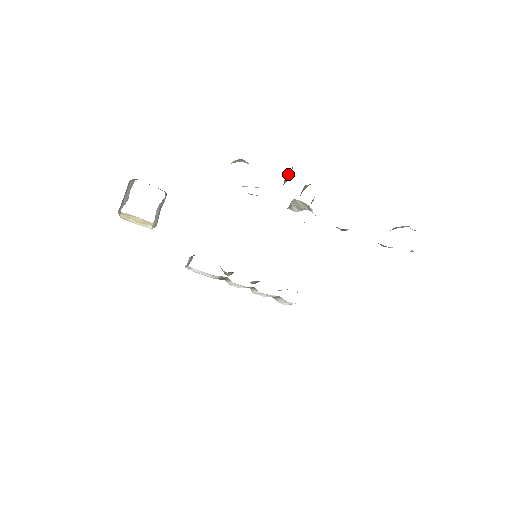
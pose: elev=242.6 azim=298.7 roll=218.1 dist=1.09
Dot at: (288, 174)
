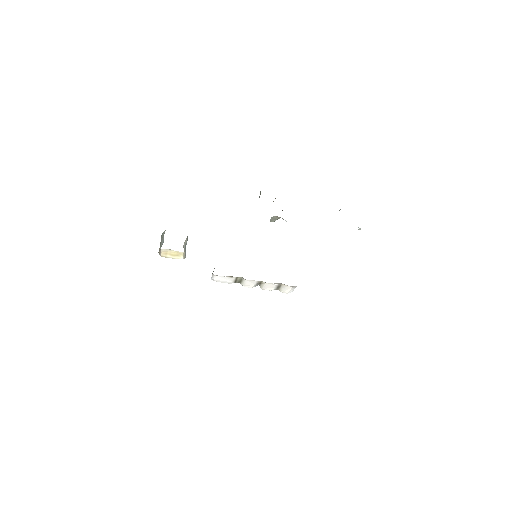
Dot at: (260, 192)
